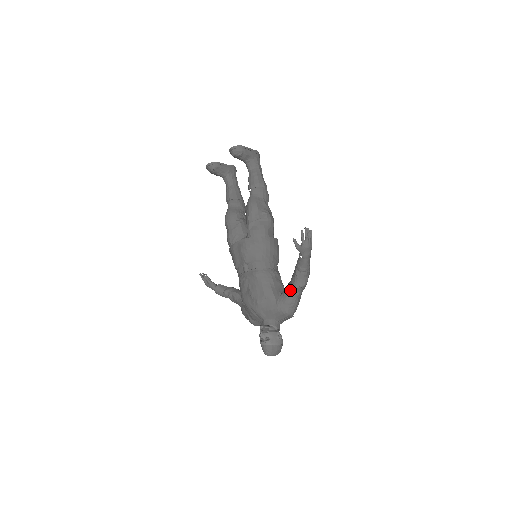
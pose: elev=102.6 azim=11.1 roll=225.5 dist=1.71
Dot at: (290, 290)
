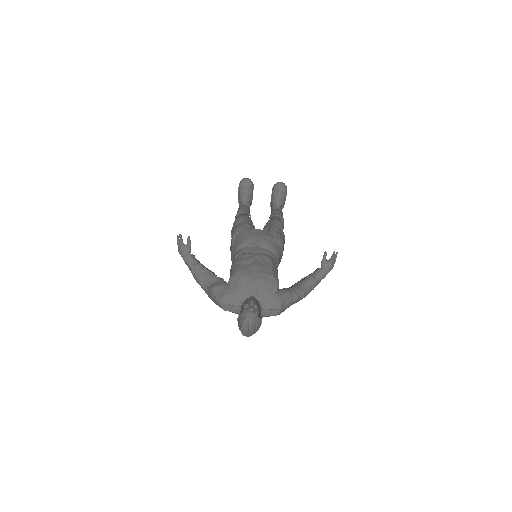
Dot at: (292, 290)
